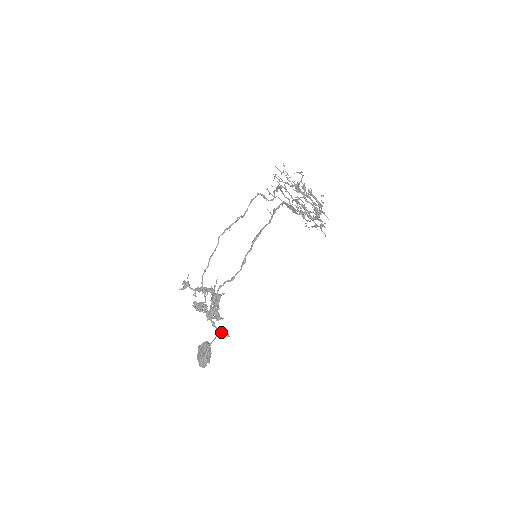
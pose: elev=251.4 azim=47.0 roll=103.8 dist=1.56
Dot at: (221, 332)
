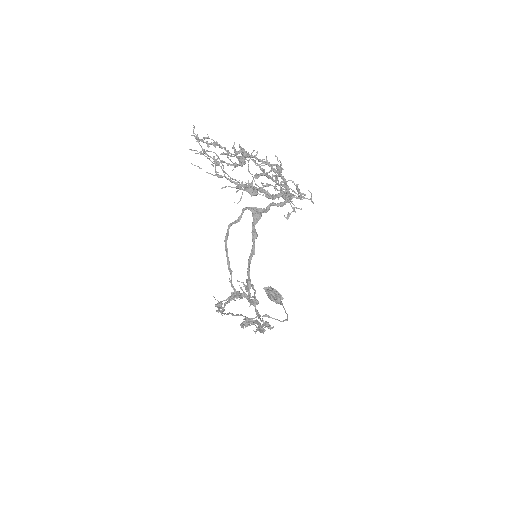
Dot at: occluded
